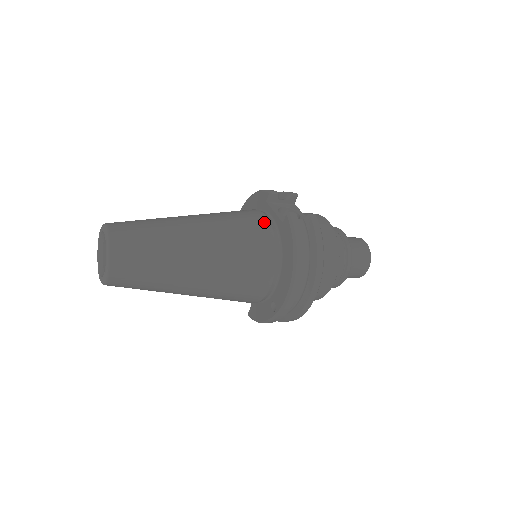
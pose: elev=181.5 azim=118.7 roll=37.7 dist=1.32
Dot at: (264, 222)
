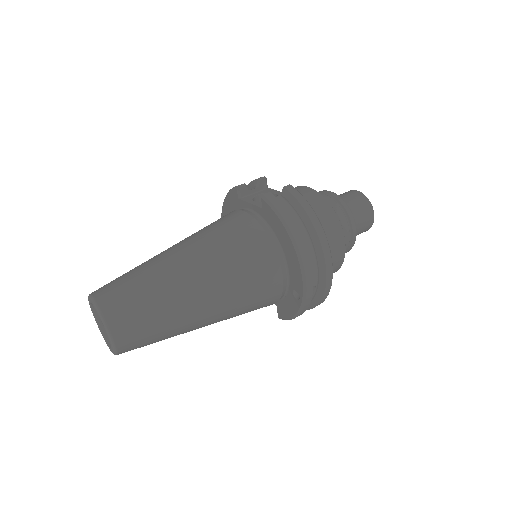
Dot at: (244, 217)
